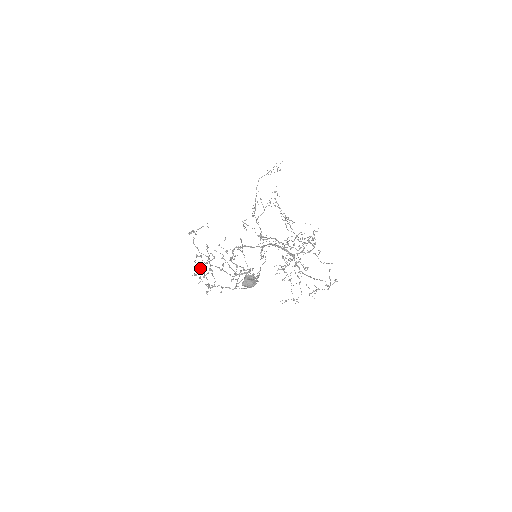
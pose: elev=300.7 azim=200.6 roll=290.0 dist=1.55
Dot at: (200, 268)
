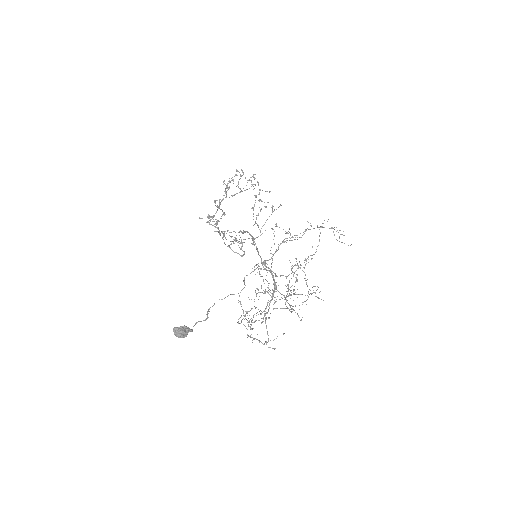
Dot at: (225, 192)
